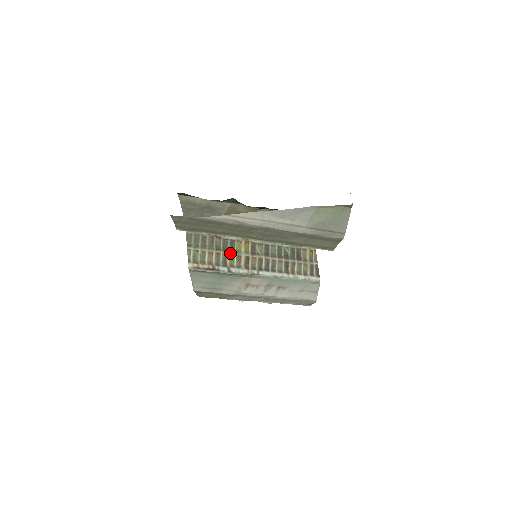
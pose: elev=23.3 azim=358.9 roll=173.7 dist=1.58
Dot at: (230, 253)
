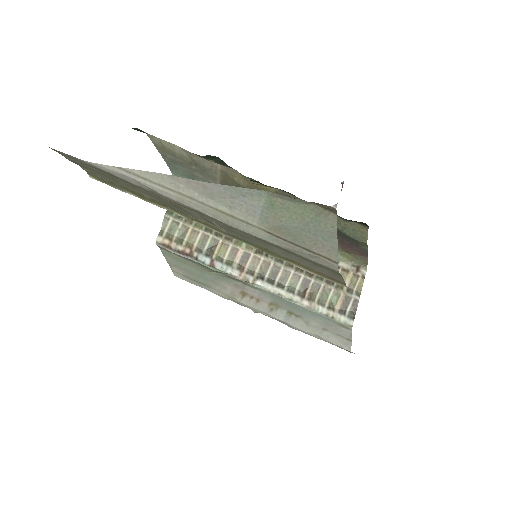
Dot at: (223, 240)
